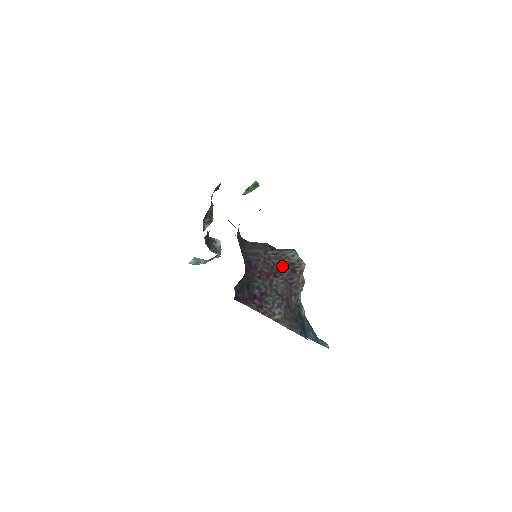
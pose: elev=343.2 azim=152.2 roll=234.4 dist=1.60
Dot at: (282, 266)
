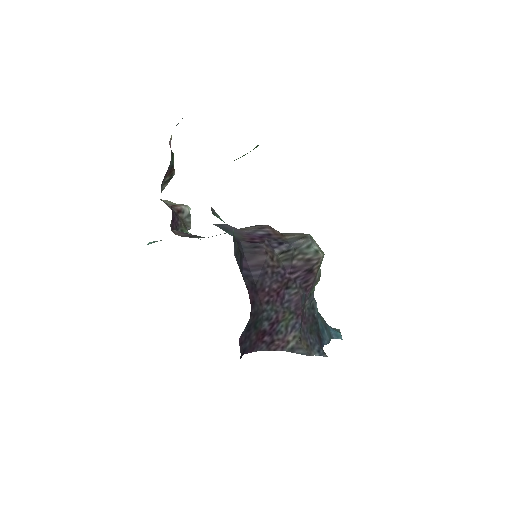
Dot at: (295, 268)
